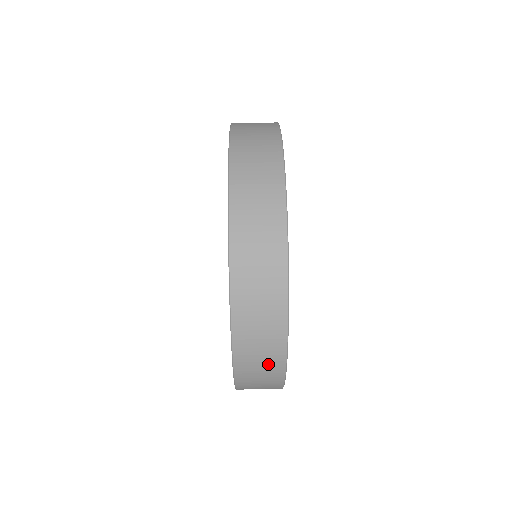
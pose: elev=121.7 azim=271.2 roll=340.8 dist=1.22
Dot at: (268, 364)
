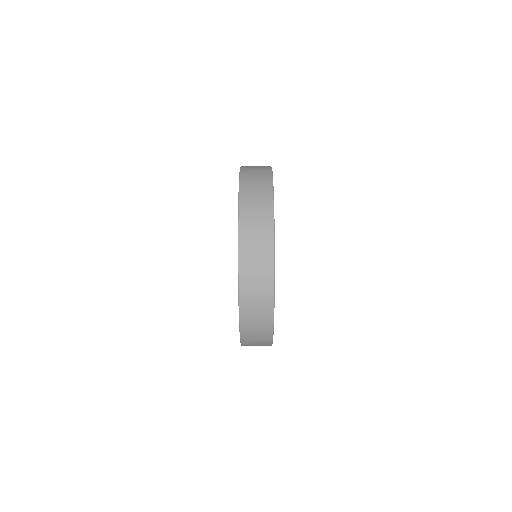
Dot at: (262, 342)
